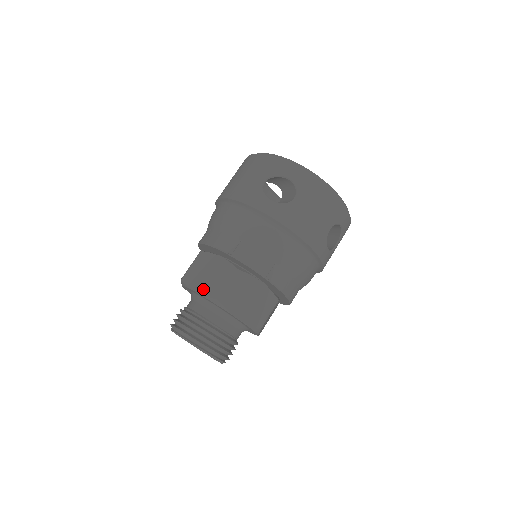
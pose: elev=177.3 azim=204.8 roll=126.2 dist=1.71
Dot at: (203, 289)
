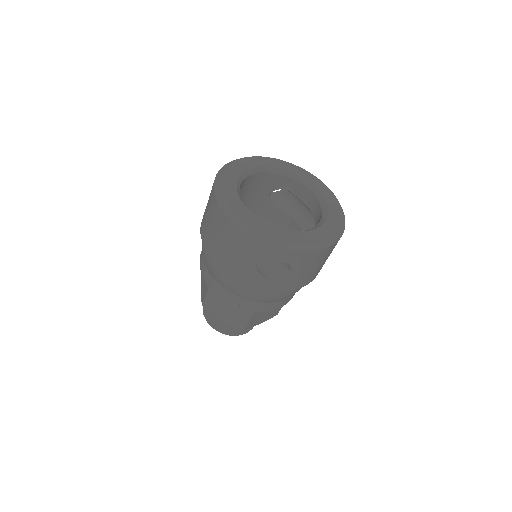
Dot at: (227, 320)
